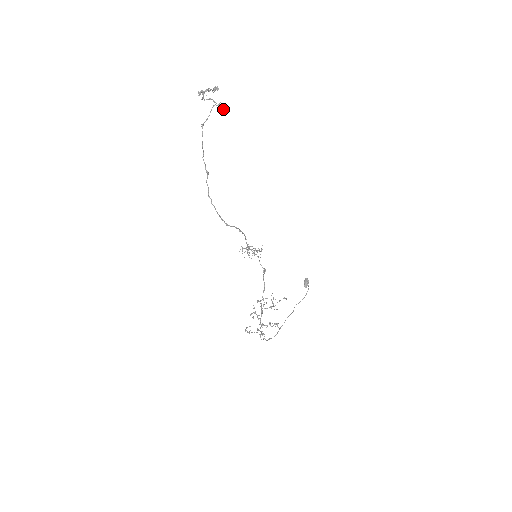
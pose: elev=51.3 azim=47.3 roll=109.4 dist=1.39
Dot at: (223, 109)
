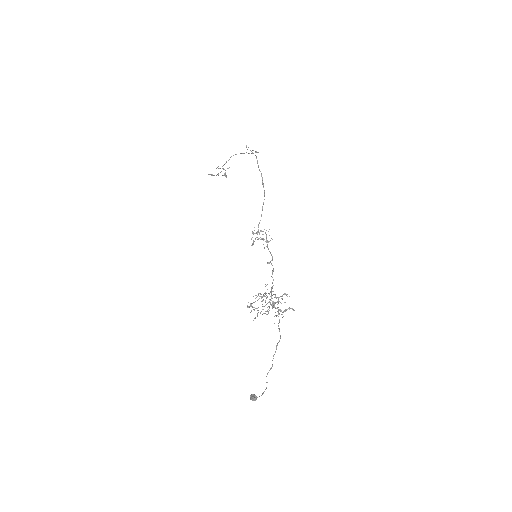
Dot at: (257, 152)
